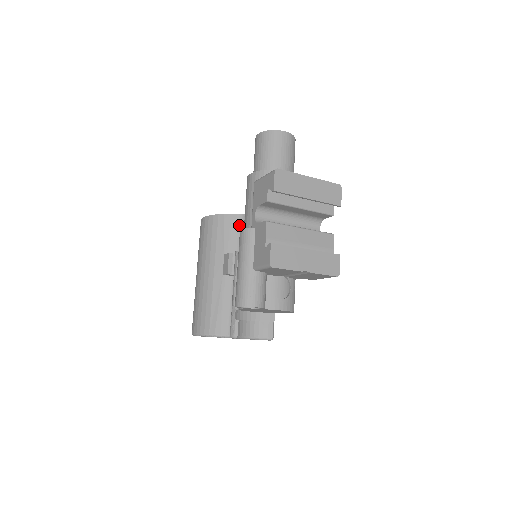
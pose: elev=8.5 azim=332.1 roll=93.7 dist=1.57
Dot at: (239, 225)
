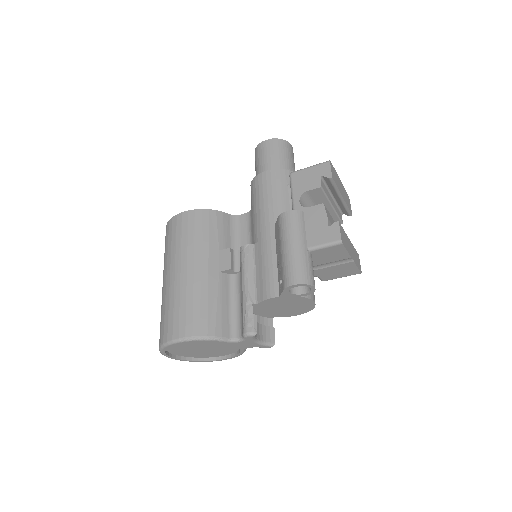
Dot at: (231, 224)
